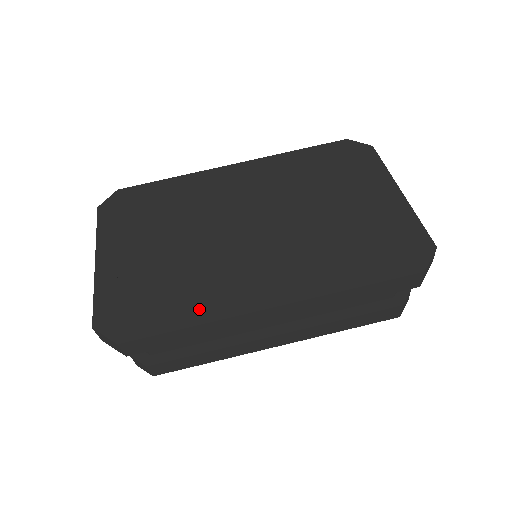
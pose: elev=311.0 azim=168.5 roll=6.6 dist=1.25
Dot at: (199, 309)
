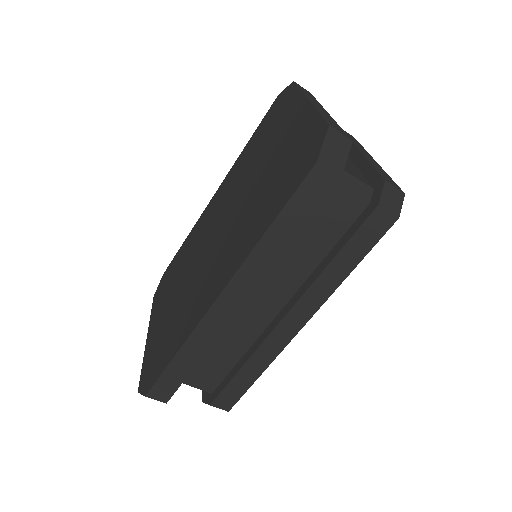
Dot at: (182, 334)
